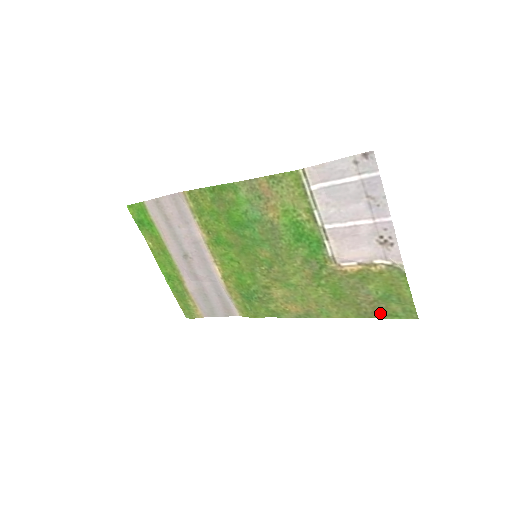
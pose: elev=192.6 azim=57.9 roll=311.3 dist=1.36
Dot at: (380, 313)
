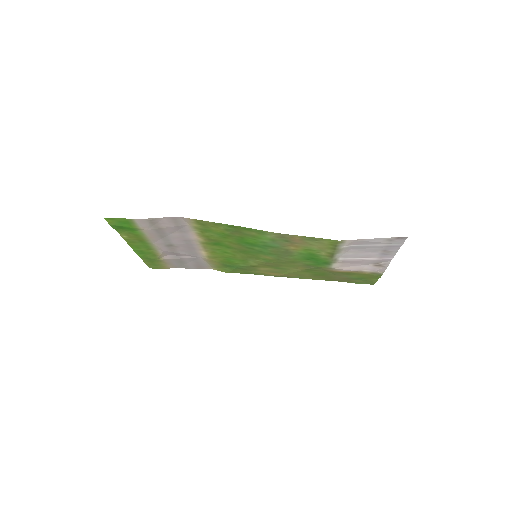
Dot at: (347, 281)
